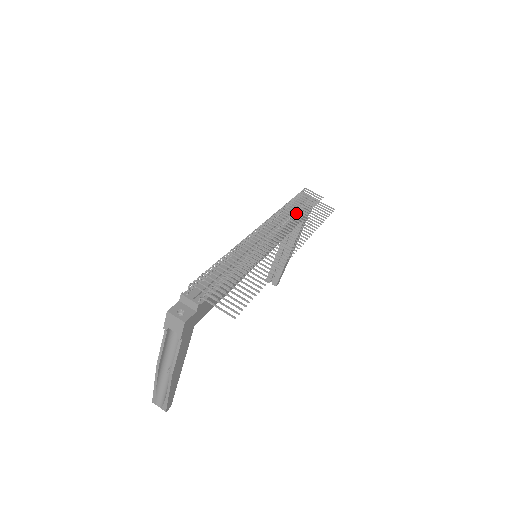
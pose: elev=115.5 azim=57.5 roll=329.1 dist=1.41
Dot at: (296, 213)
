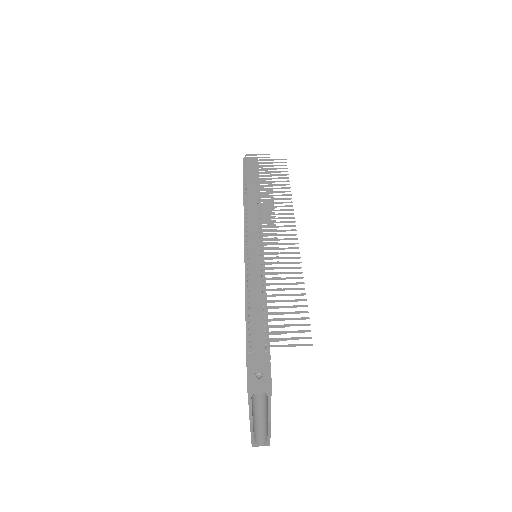
Dot at: (263, 190)
